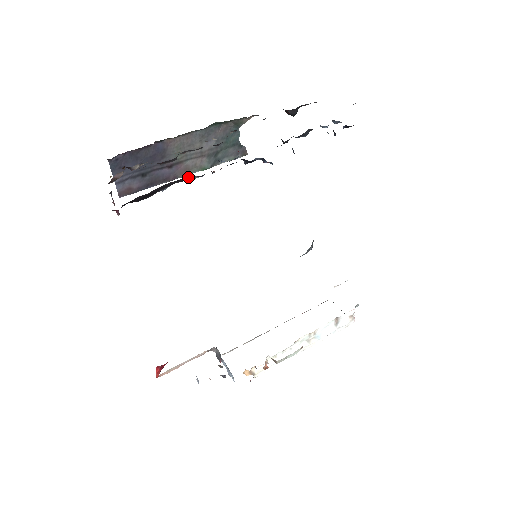
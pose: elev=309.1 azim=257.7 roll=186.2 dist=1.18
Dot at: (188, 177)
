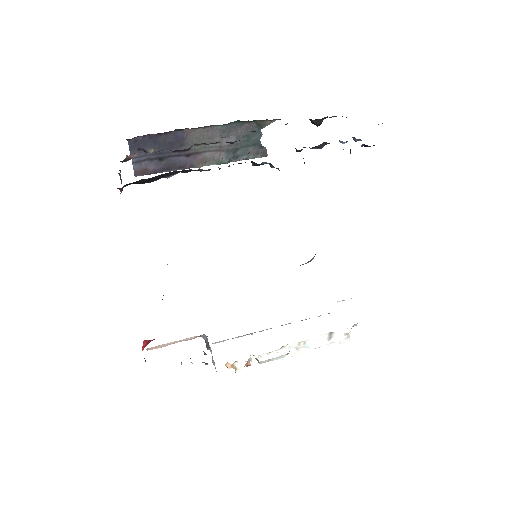
Dot at: occluded
